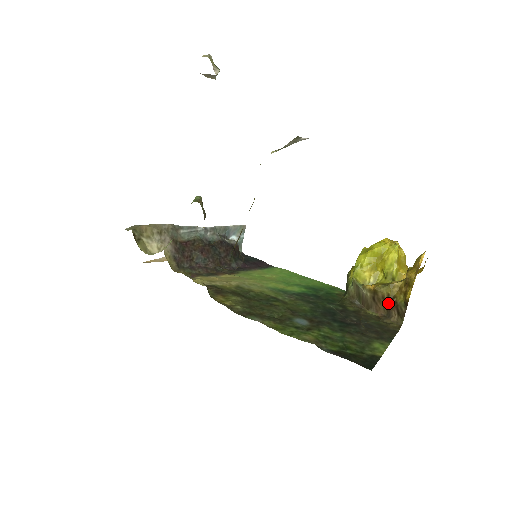
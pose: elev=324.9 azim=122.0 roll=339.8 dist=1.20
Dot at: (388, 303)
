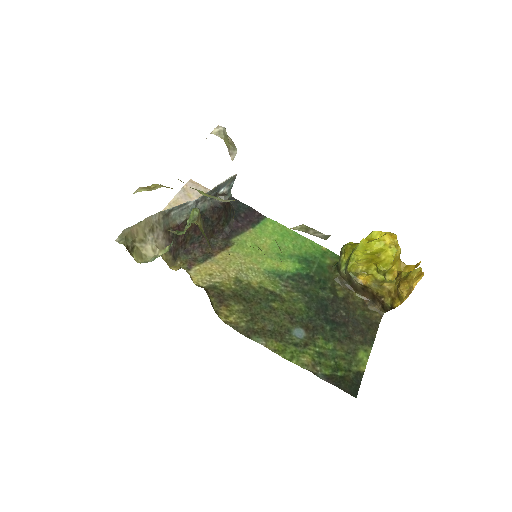
Dot at: (375, 297)
